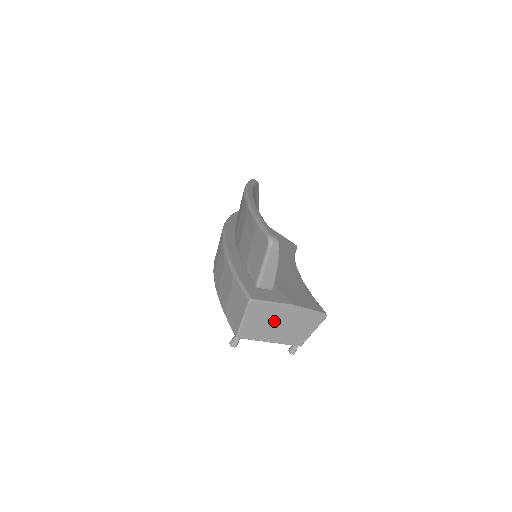
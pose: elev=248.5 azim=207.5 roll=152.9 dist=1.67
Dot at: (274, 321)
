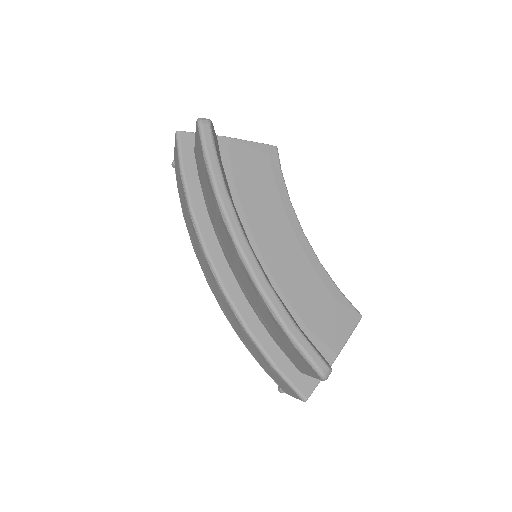
Dot at: occluded
